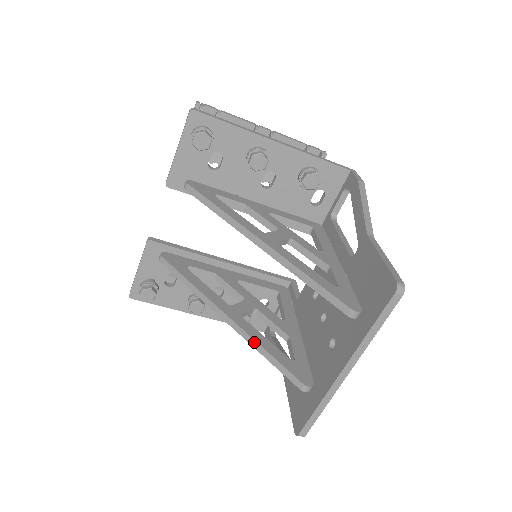
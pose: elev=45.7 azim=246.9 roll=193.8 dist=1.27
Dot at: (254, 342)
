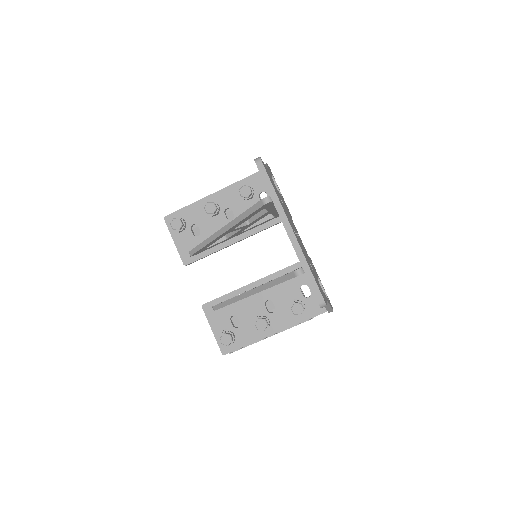
Dot at: (265, 285)
